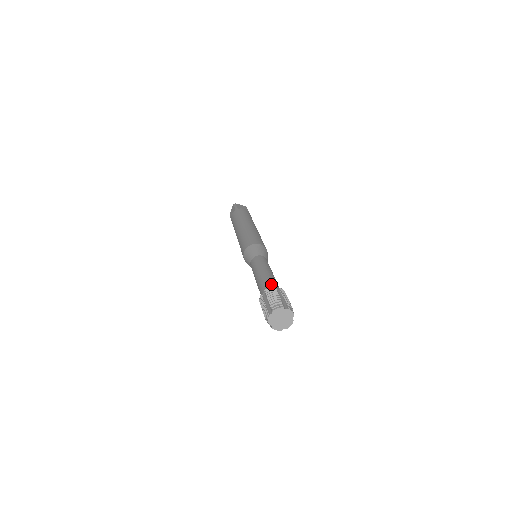
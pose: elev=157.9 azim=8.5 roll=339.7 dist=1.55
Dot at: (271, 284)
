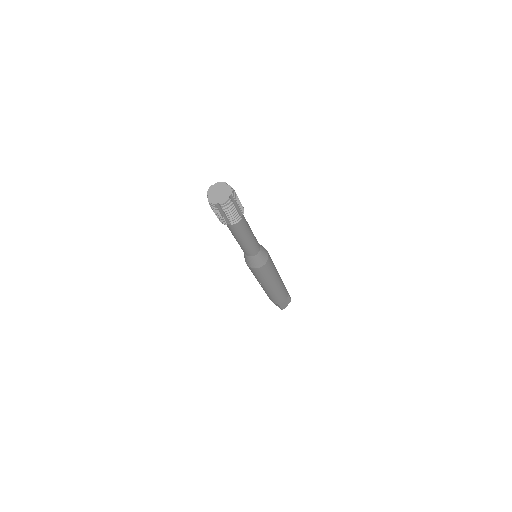
Dot at: occluded
